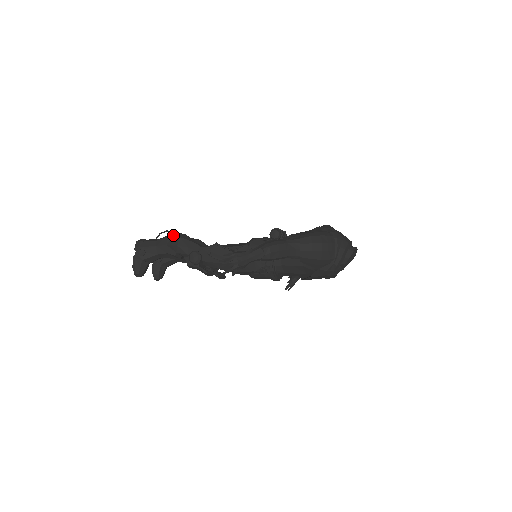
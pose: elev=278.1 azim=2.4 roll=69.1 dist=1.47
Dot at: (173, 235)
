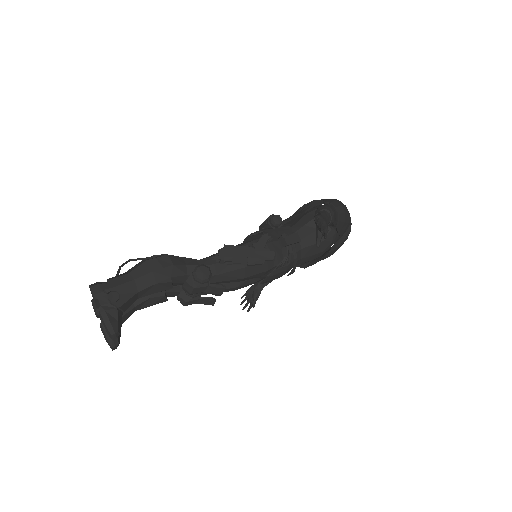
Dot at: occluded
